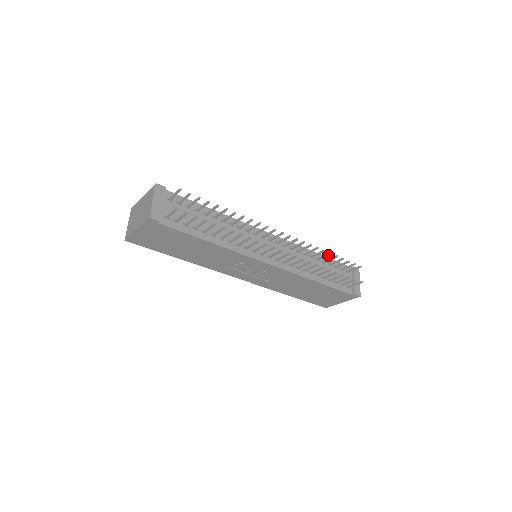
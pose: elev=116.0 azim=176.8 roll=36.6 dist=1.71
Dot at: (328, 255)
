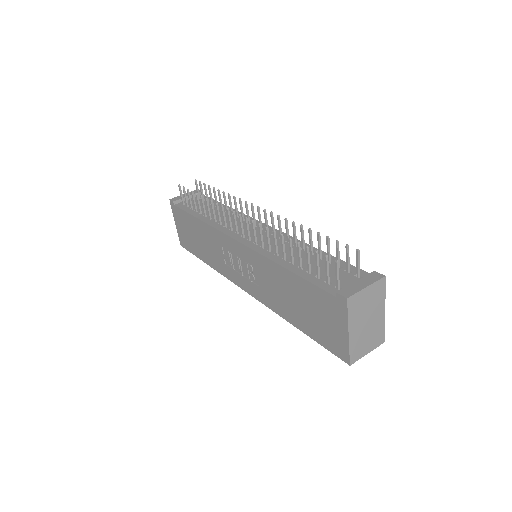
Dot at: (310, 234)
